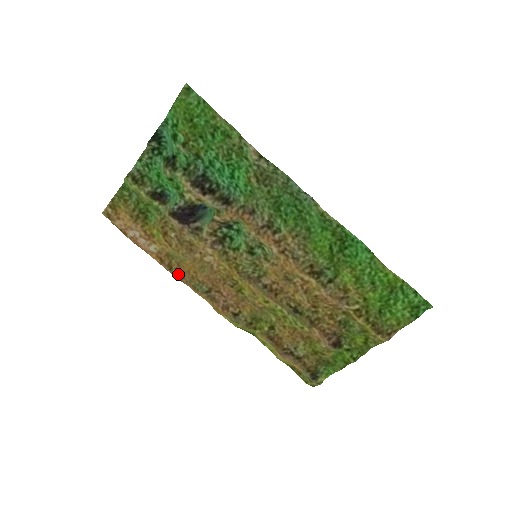
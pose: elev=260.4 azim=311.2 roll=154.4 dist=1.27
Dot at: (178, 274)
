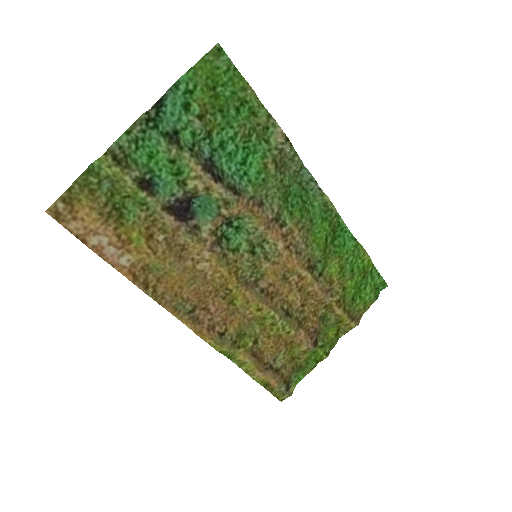
Dot at: (156, 293)
